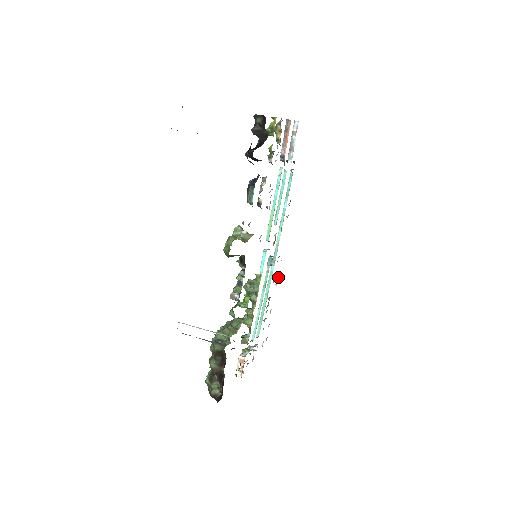
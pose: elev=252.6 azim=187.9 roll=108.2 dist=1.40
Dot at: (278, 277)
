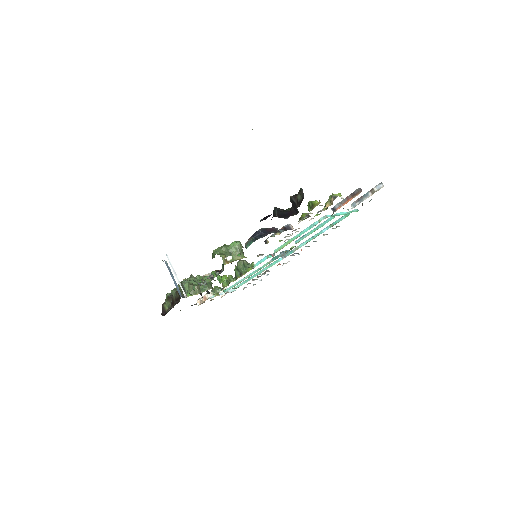
Dot at: occluded
